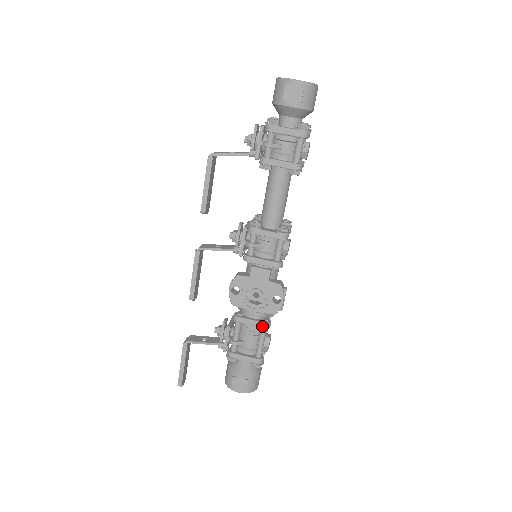
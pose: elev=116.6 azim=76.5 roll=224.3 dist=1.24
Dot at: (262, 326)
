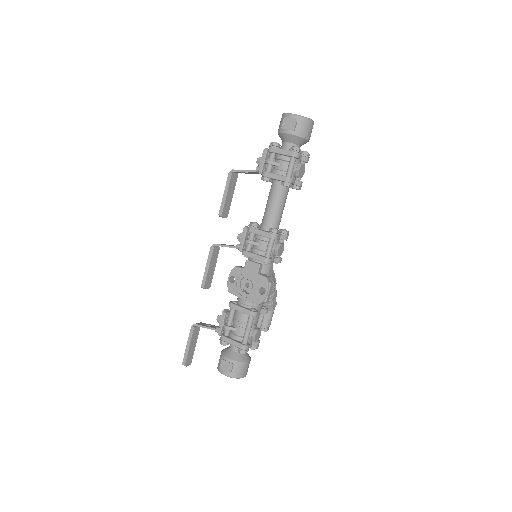
Dot at: (249, 313)
